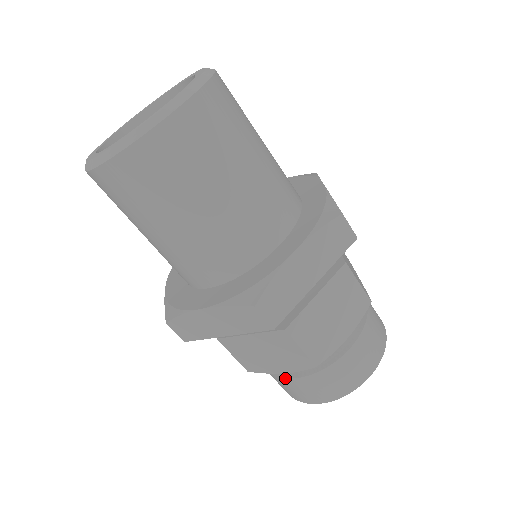
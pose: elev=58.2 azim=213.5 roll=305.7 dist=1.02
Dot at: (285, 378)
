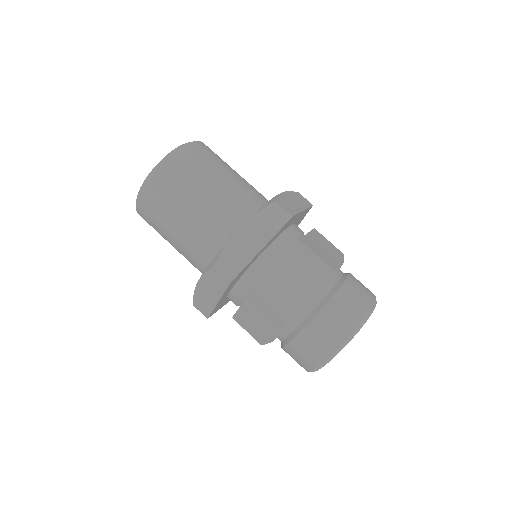
Dot at: (317, 313)
